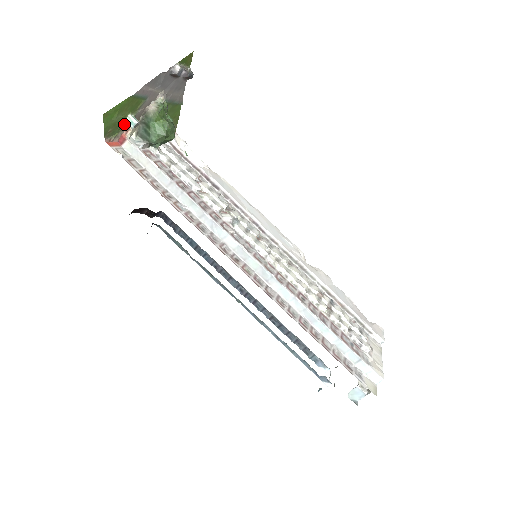
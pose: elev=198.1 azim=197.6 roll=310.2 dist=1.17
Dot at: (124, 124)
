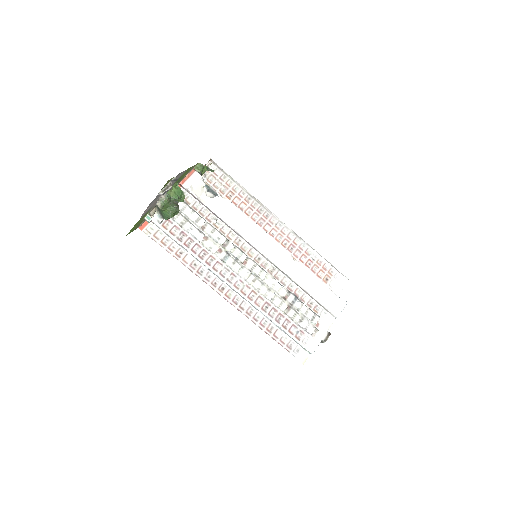
Dot at: occluded
